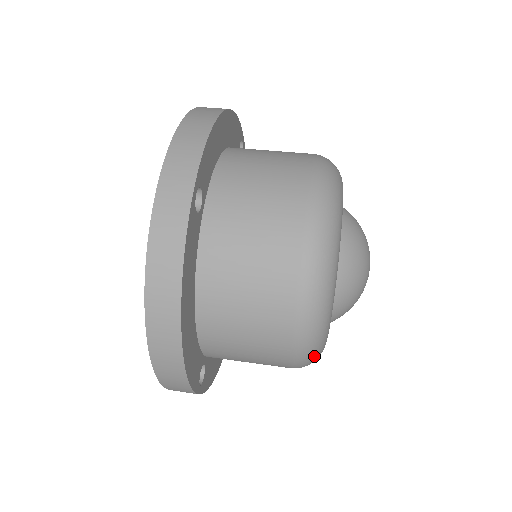
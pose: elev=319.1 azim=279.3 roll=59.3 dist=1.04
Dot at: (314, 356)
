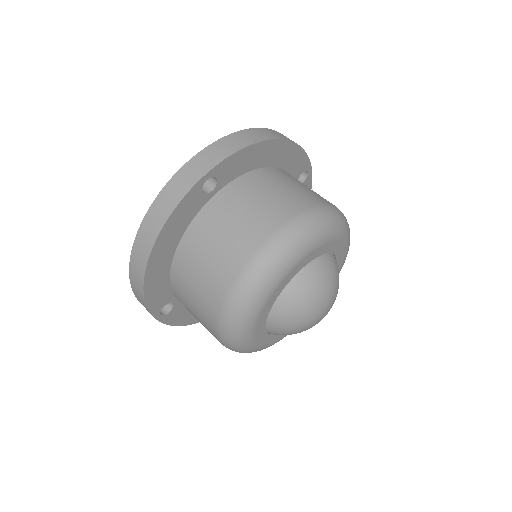
Dot at: (234, 342)
